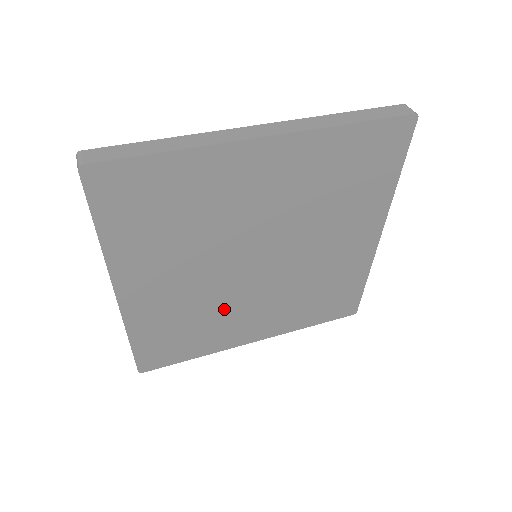
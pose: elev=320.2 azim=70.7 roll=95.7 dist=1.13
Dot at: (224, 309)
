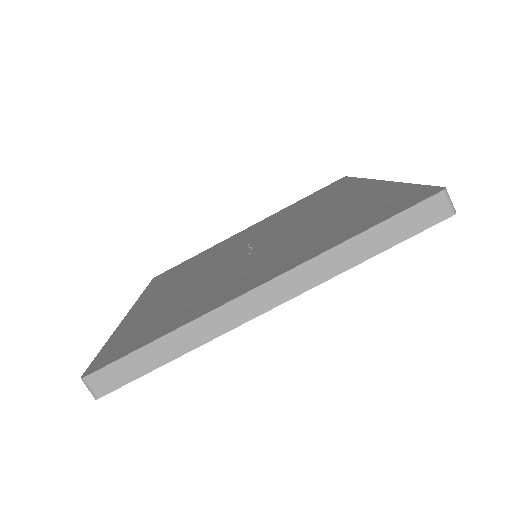
Dot at: occluded
